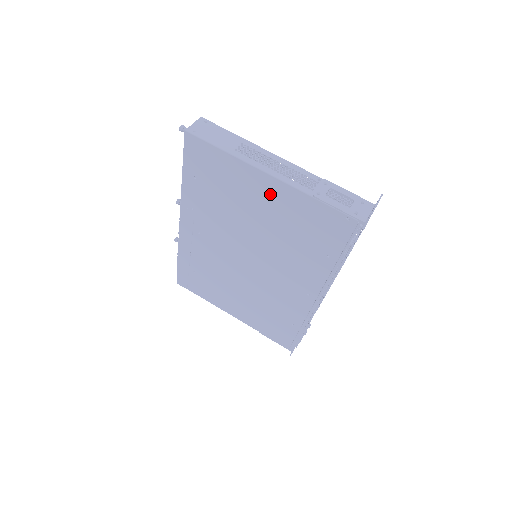
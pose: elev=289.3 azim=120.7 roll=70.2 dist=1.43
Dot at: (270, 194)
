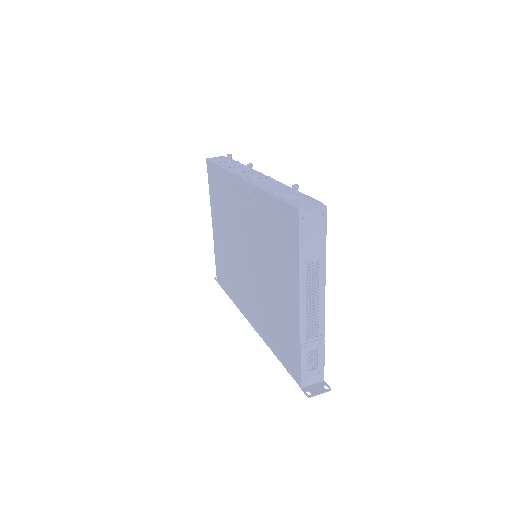
Dot at: (289, 300)
